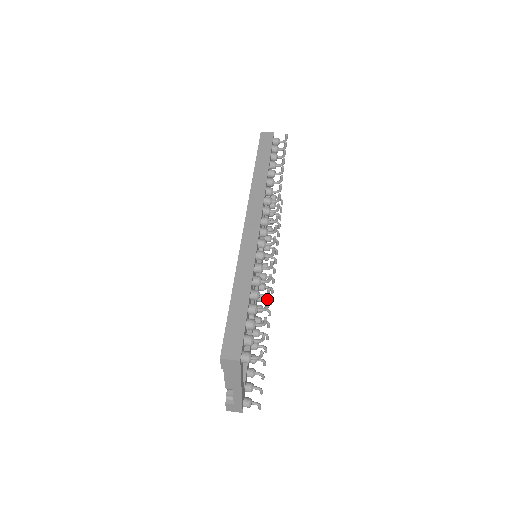
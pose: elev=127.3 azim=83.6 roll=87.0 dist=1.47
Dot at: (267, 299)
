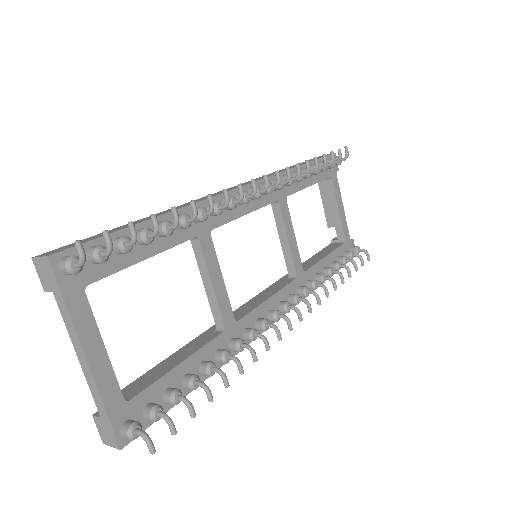
Dot at: (270, 325)
